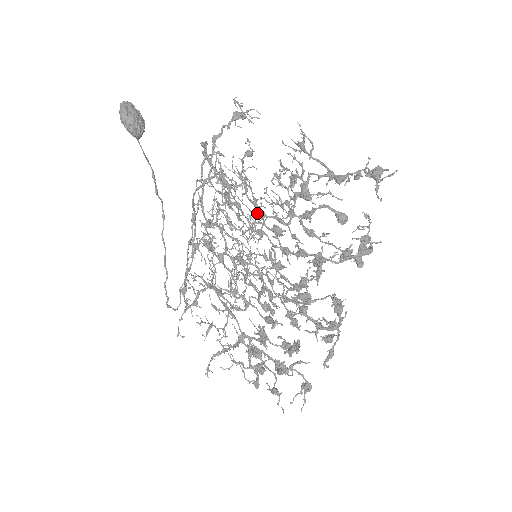
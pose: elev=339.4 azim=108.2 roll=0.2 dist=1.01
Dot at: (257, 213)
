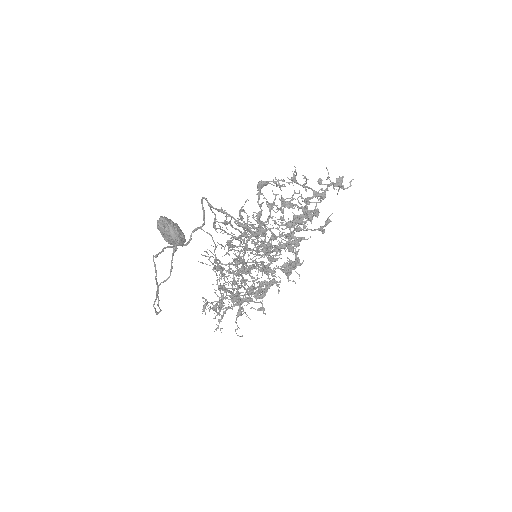
Dot at: occluded
